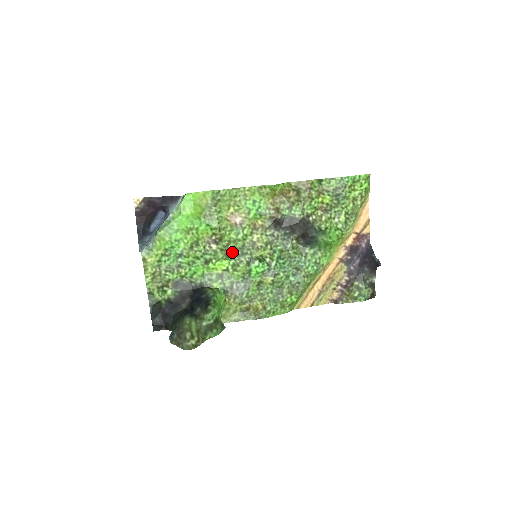
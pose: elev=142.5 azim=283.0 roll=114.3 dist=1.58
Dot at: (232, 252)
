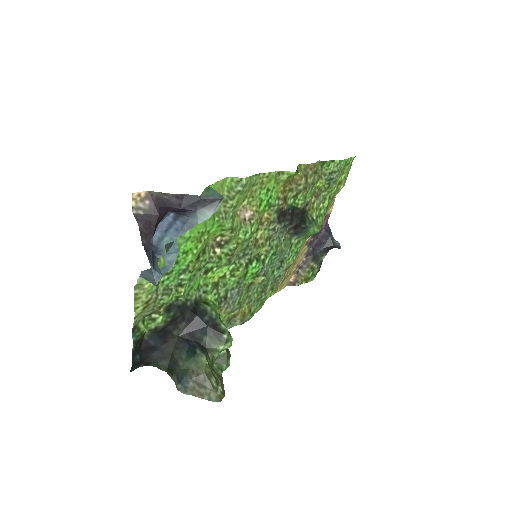
Dot at: (235, 255)
